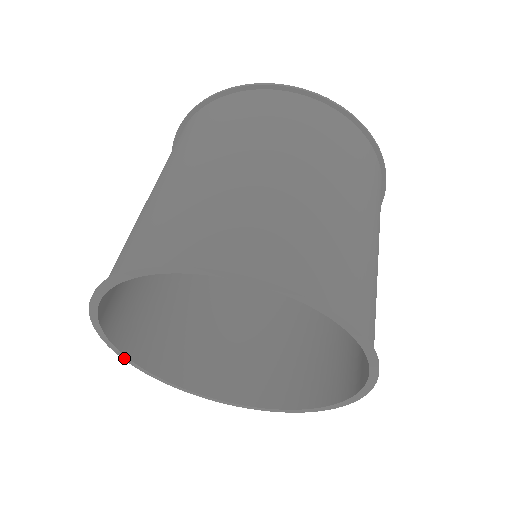
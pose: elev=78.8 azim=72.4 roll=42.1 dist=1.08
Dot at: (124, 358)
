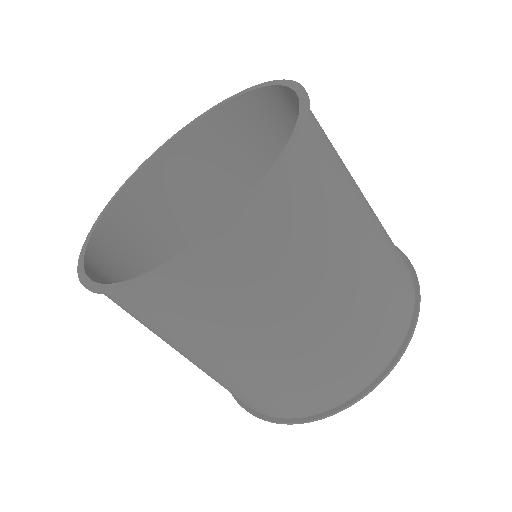
Dot at: occluded
